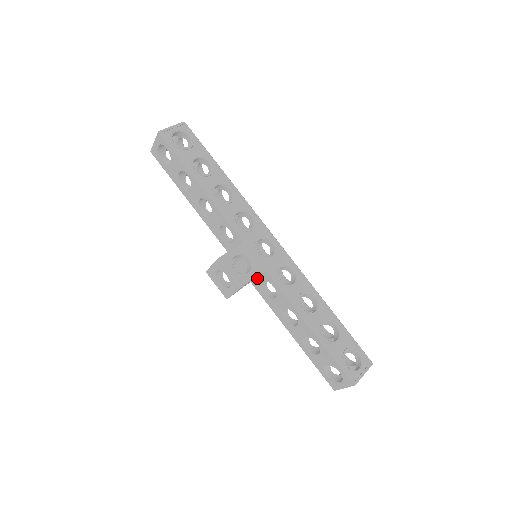
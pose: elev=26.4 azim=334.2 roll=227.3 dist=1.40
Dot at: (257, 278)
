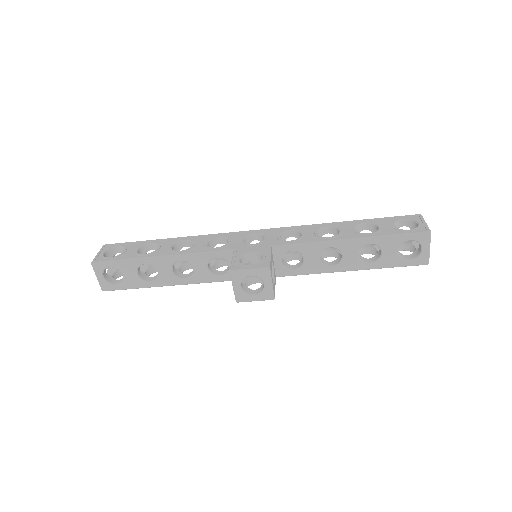
Dot at: (275, 265)
